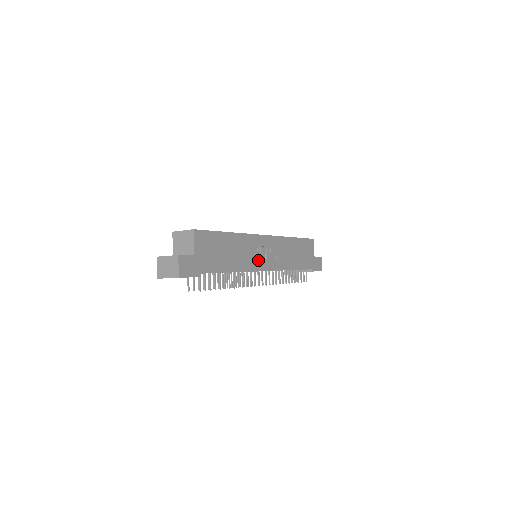
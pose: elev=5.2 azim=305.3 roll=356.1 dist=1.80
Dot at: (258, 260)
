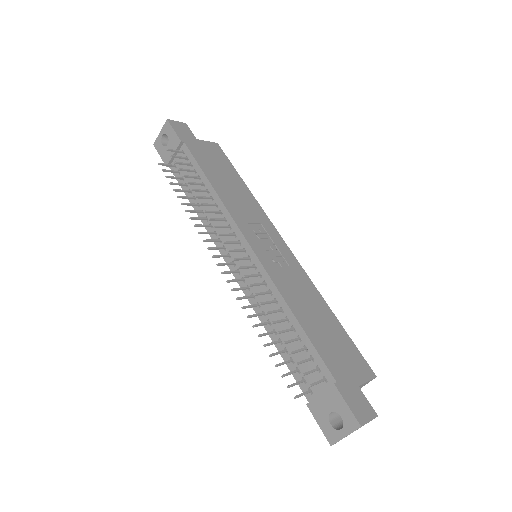
Dot at: (251, 229)
